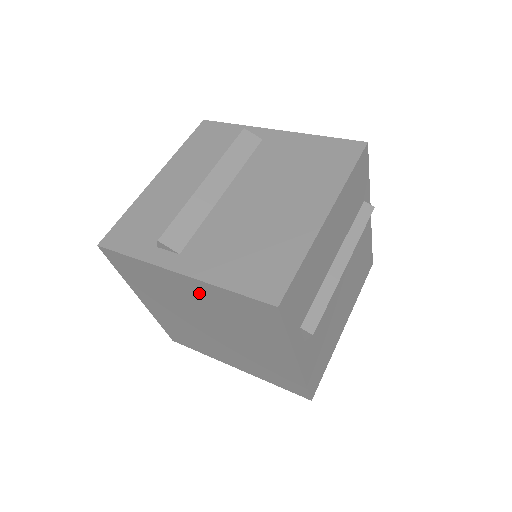
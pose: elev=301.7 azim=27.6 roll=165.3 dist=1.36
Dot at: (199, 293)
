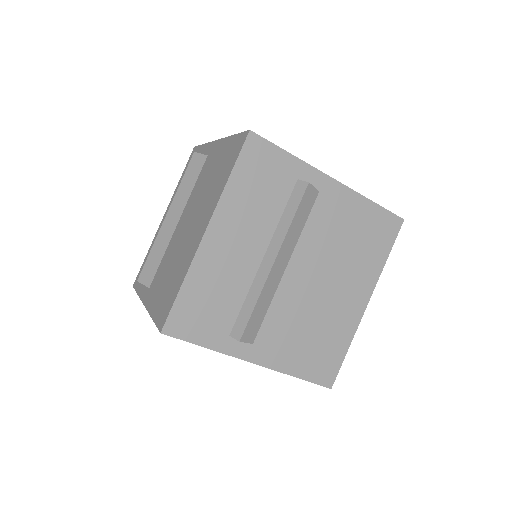
Dot at: occluded
